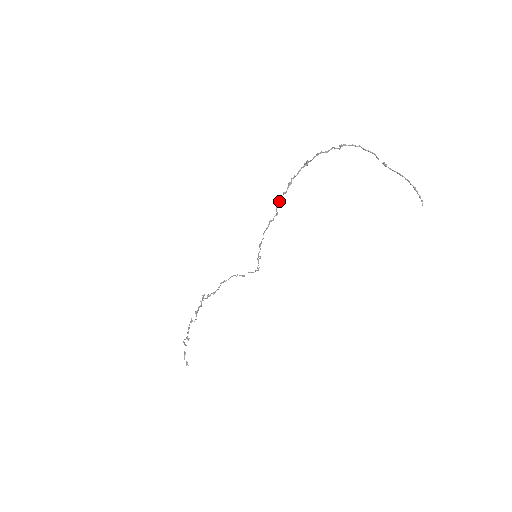
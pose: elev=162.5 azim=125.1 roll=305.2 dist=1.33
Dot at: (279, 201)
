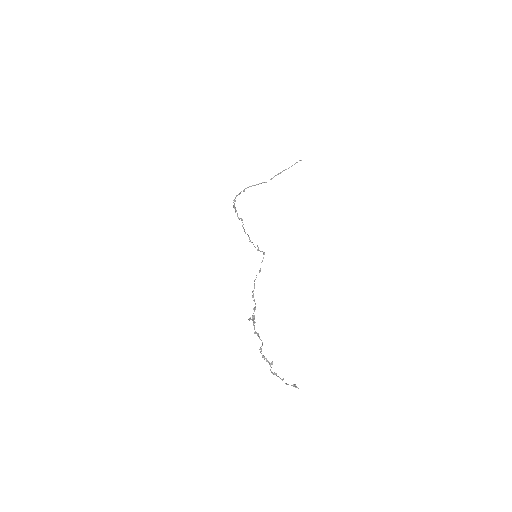
Dot at: (237, 216)
